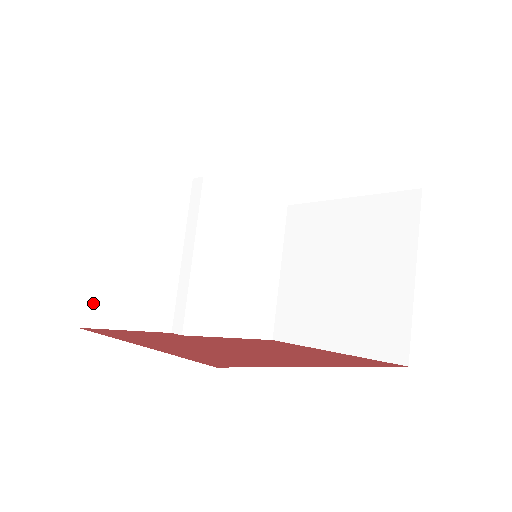
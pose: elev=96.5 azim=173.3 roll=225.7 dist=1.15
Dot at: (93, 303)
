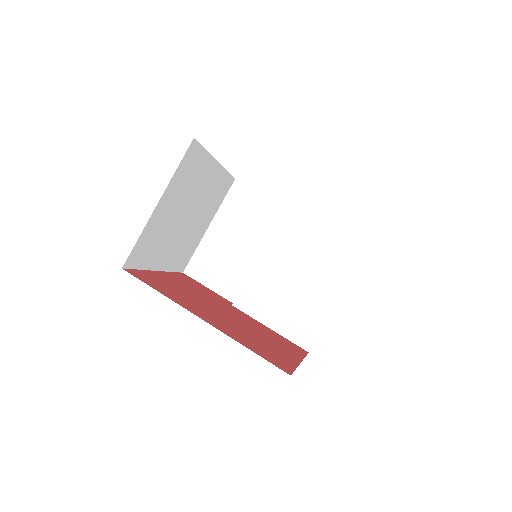
Dot at: (196, 263)
